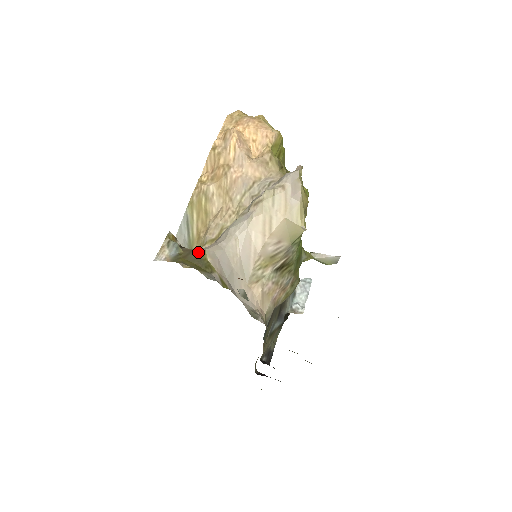
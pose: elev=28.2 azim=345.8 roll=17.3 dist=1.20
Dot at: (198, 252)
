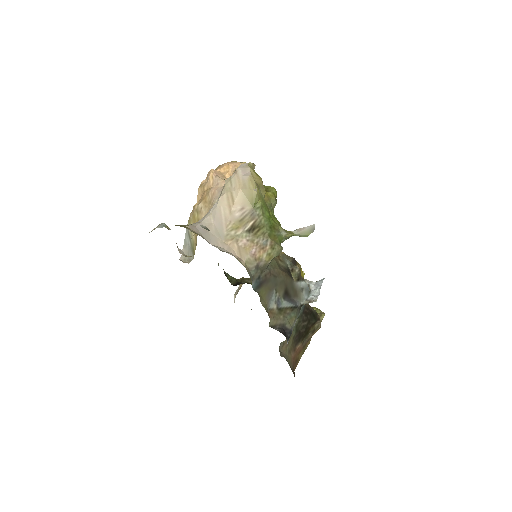
Dot at: occluded
